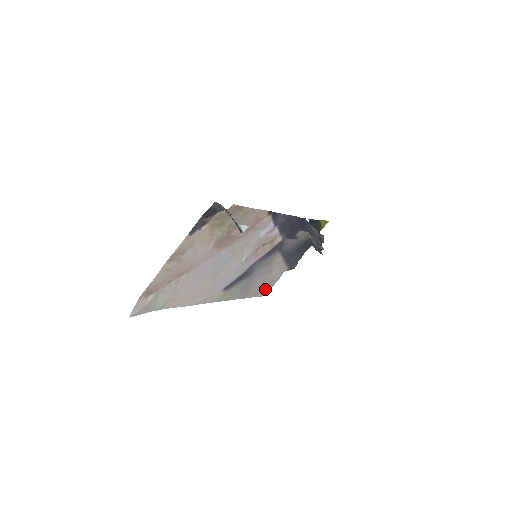
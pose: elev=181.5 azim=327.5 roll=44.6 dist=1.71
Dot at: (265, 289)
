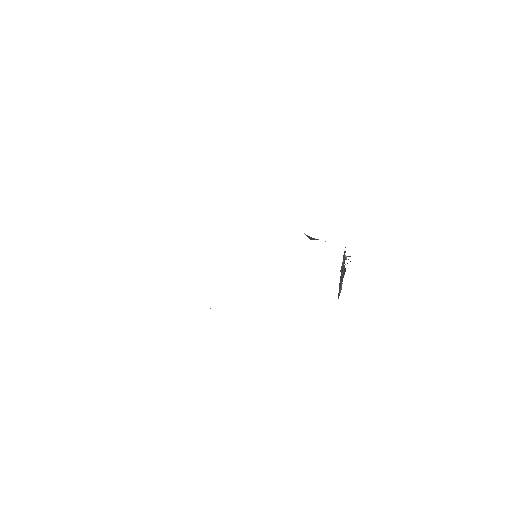
Dot at: occluded
